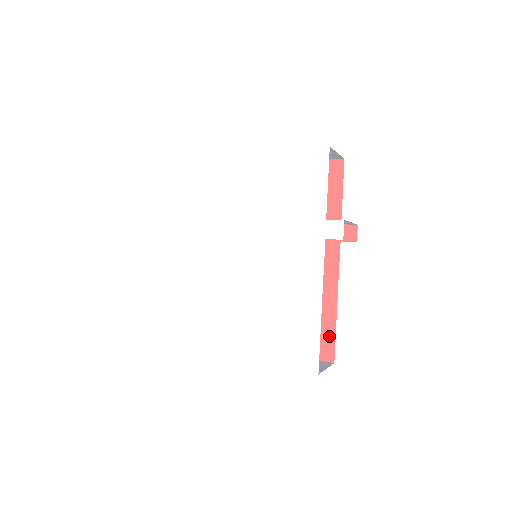
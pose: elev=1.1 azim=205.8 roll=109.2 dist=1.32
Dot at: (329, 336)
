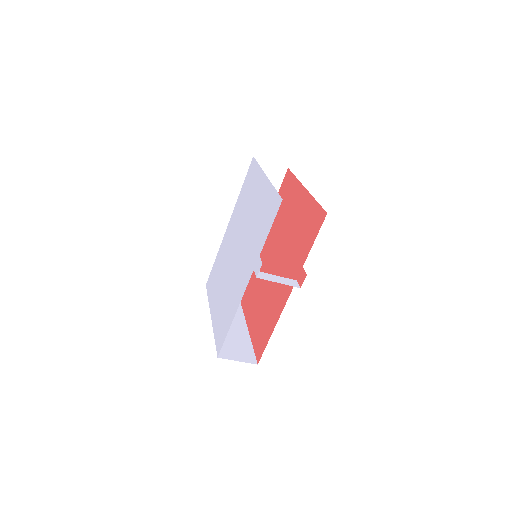
Dot at: (264, 344)
